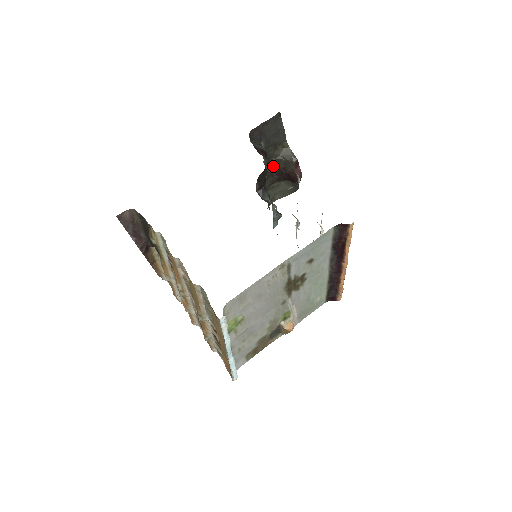
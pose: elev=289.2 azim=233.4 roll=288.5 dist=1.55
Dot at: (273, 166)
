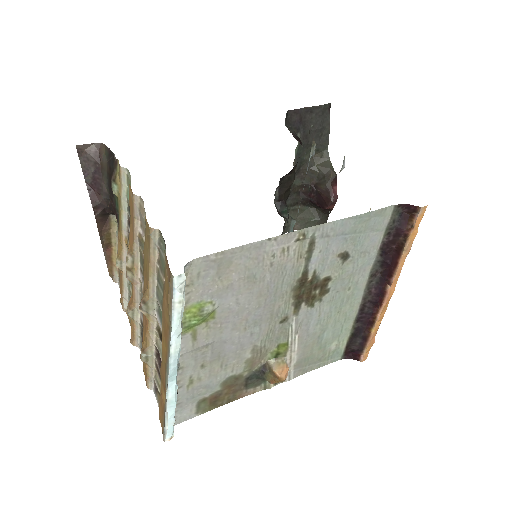
Dot at: (303, 178)
